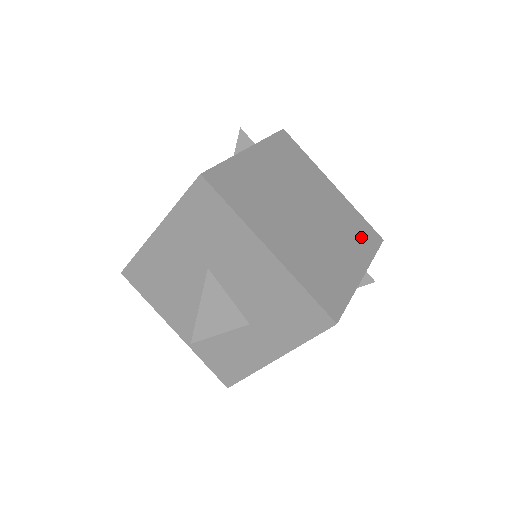
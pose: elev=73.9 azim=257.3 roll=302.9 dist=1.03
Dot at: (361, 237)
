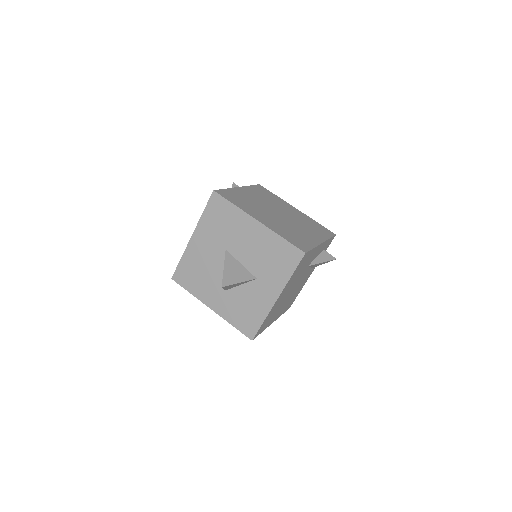
Dot at: (319, 230)
